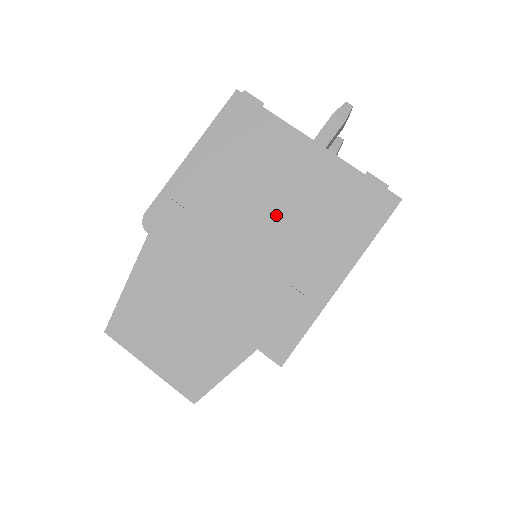
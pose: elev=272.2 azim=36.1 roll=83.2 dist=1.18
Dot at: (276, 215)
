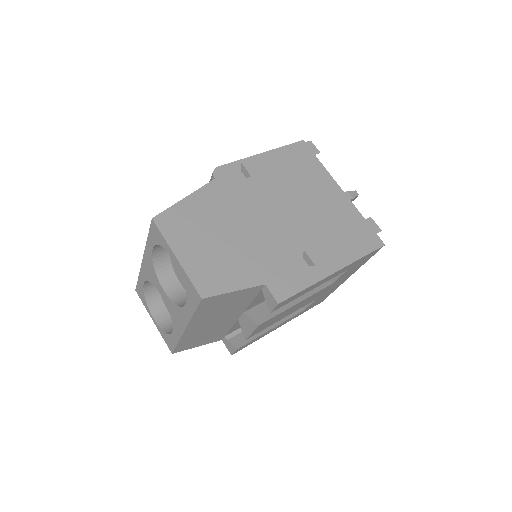
Dot at: (306, 213)
